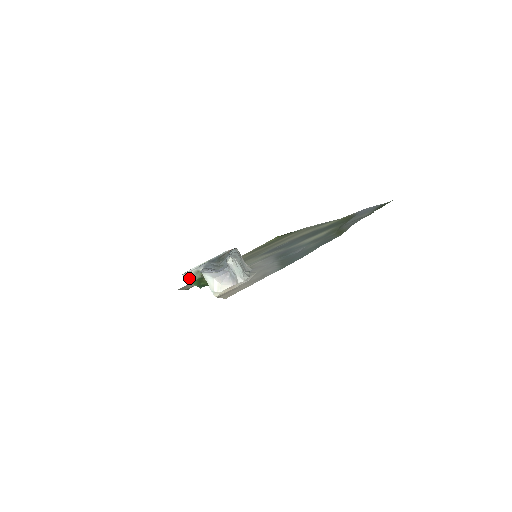
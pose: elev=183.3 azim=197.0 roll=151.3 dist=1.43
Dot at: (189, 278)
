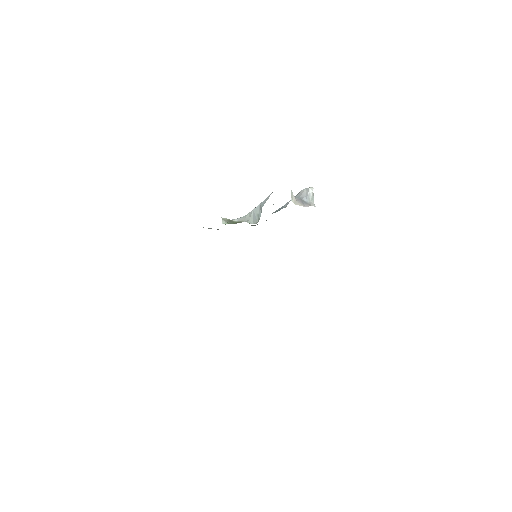
Dot at: (222, 221)
